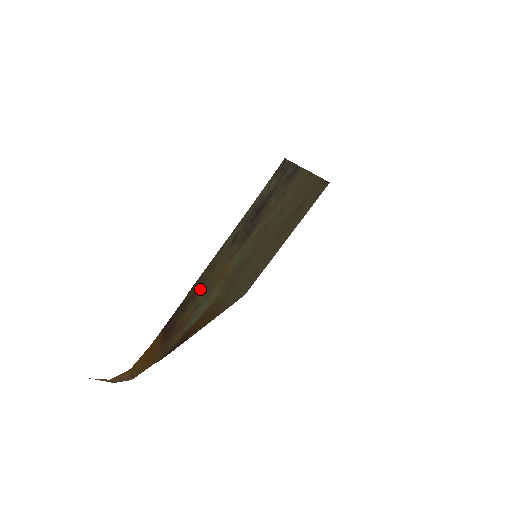
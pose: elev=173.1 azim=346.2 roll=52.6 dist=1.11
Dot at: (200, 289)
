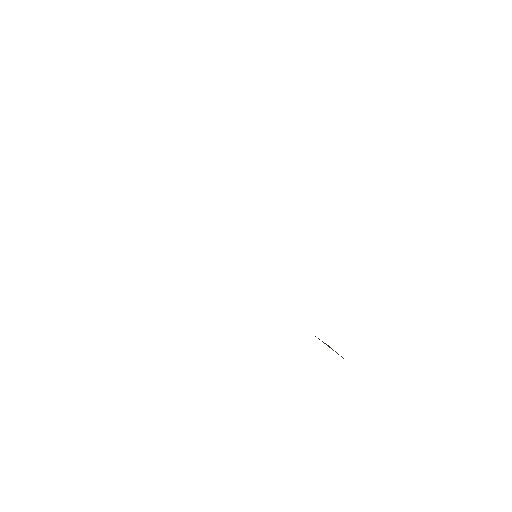
Dot at: occluded
